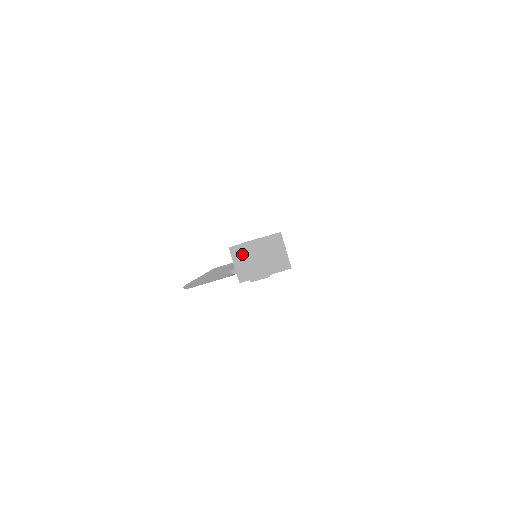
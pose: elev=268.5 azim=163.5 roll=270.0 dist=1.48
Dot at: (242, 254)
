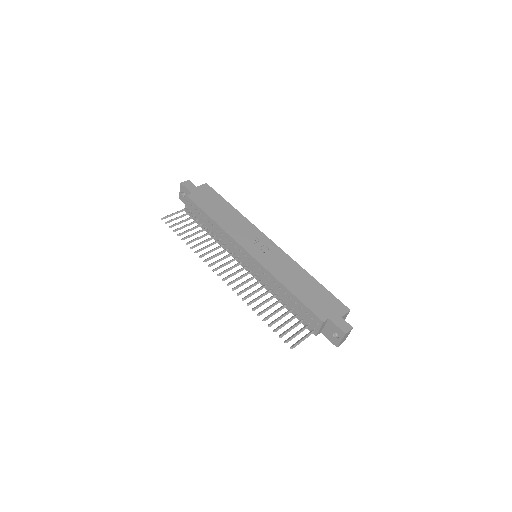
Dot at: (343, 338)
